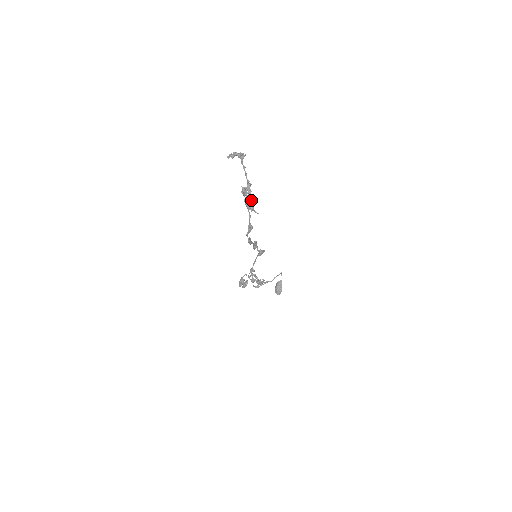
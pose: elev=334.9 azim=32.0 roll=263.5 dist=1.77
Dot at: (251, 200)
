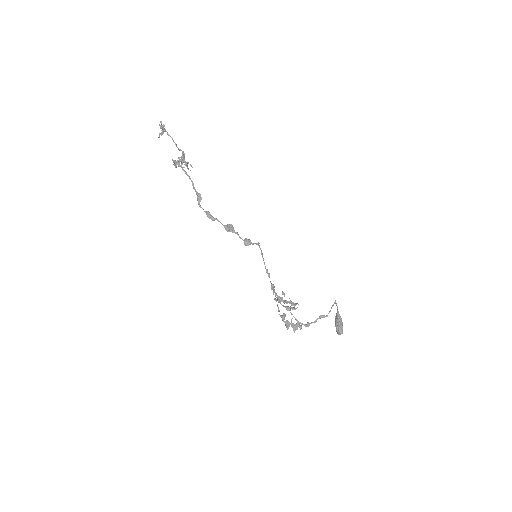
Dot at: occluded
